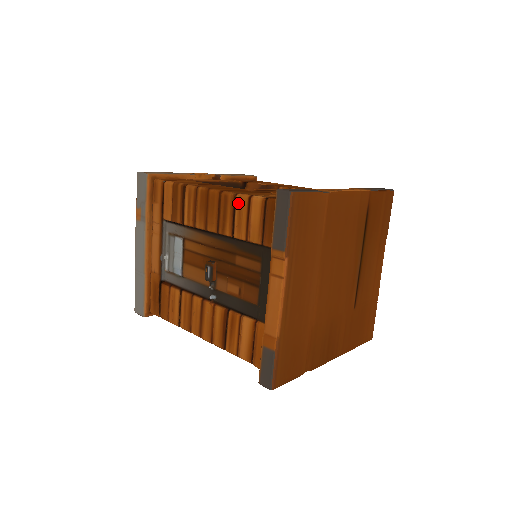
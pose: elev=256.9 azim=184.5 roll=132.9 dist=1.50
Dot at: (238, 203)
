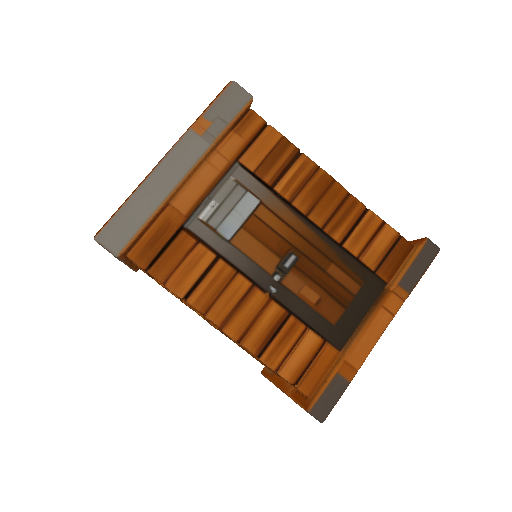
Dot at: (368, 218)
